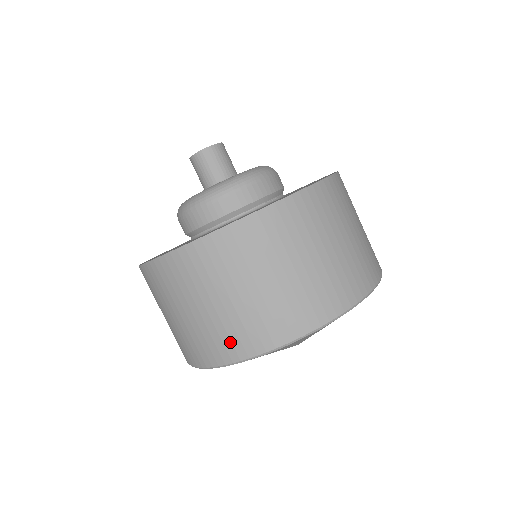
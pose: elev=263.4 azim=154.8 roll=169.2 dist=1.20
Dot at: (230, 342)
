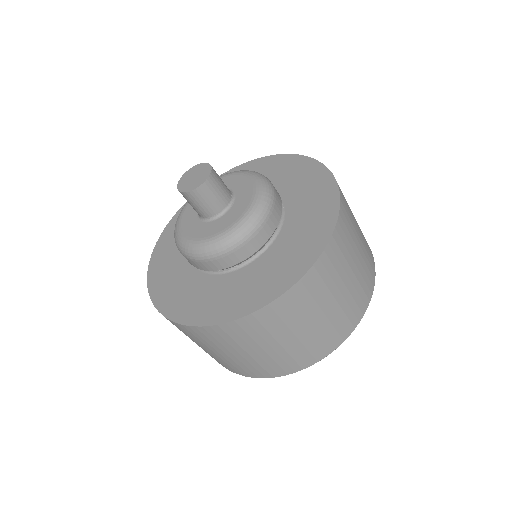
Dot at: occluded
